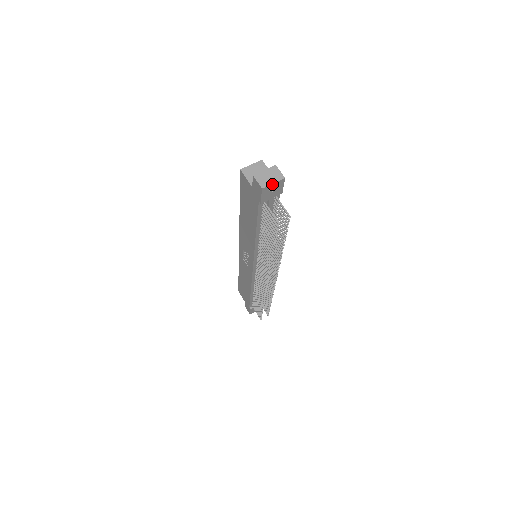
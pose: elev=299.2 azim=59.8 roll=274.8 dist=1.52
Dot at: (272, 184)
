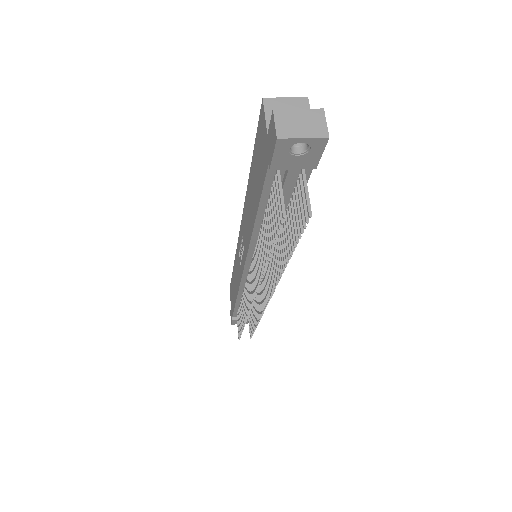
Dot at: (300, 139)
